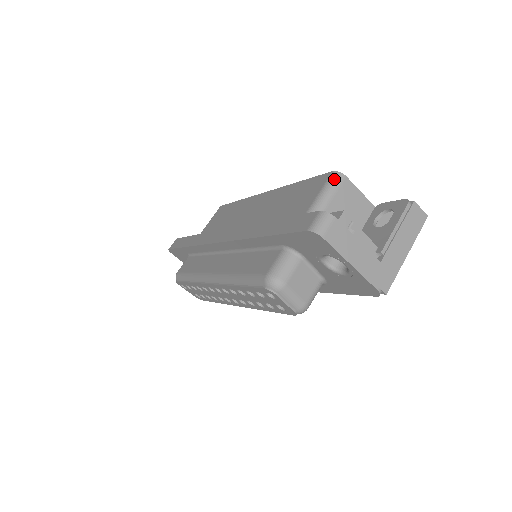
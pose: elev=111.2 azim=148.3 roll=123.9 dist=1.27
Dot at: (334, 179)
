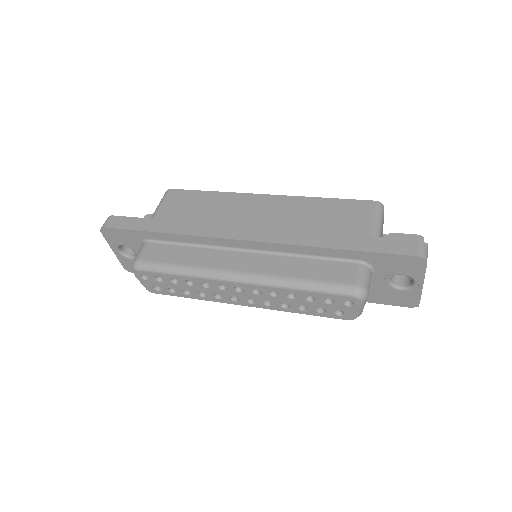
Dot at: (381, 208)
